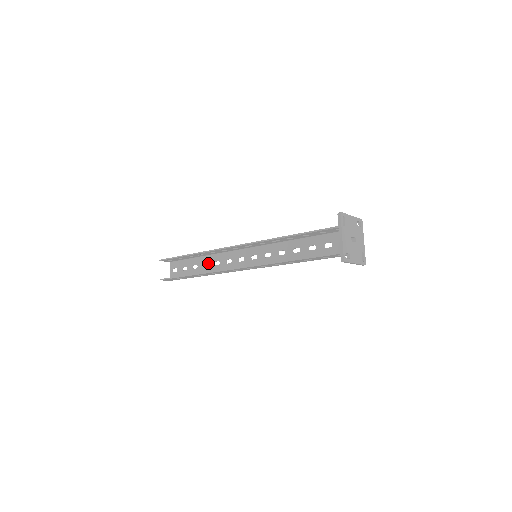
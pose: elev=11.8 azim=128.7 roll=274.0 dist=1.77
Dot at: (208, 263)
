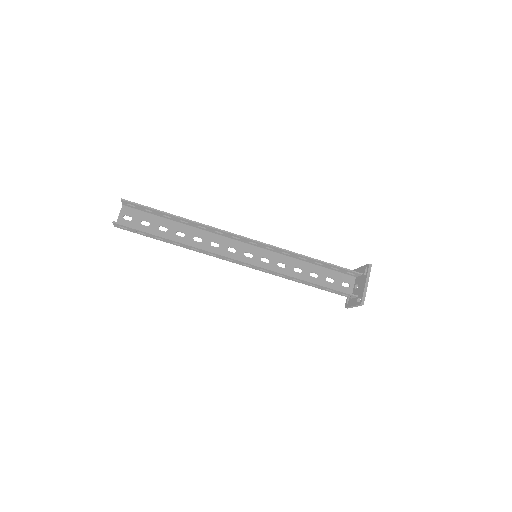
Dot at: (185, 233)
